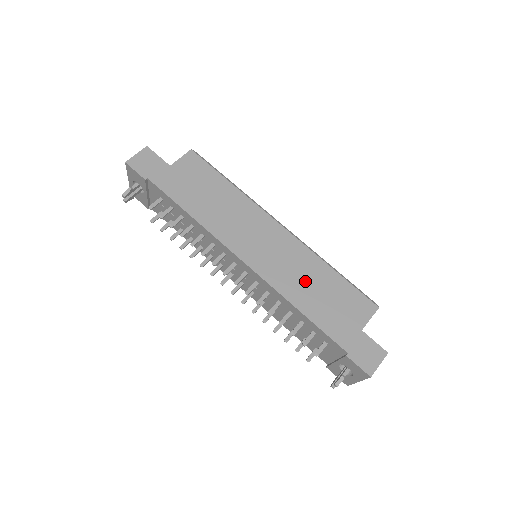
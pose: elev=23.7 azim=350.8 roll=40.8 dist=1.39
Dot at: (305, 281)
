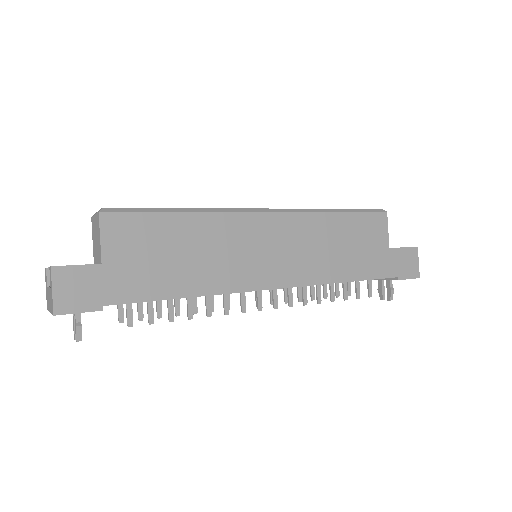
Dot at: (328, 248)
